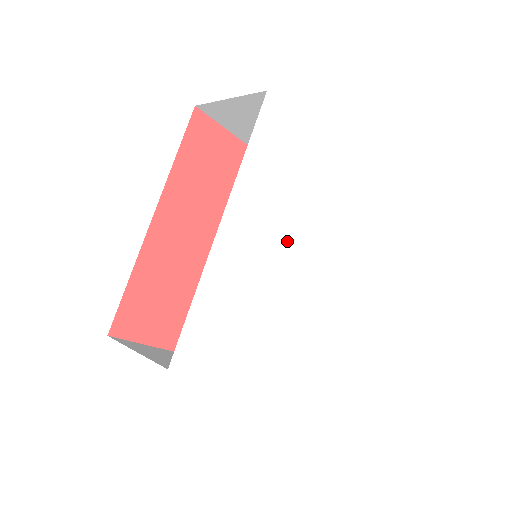
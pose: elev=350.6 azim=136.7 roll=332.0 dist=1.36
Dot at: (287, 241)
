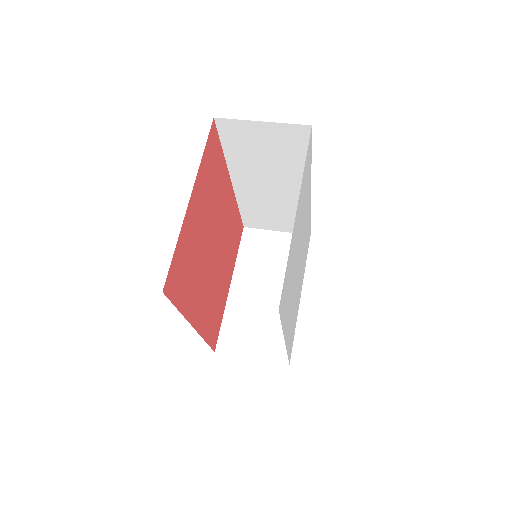
Dot at: (296, 270)
